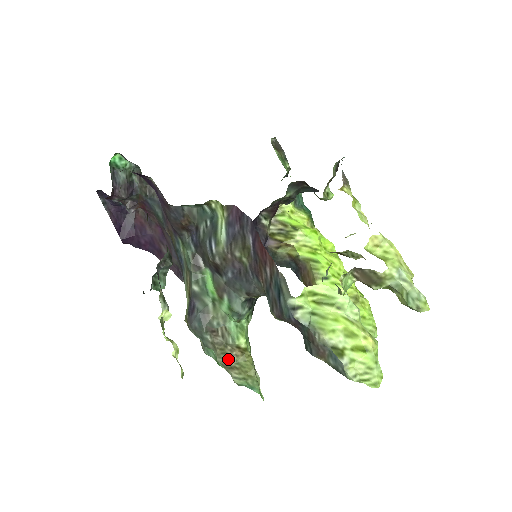
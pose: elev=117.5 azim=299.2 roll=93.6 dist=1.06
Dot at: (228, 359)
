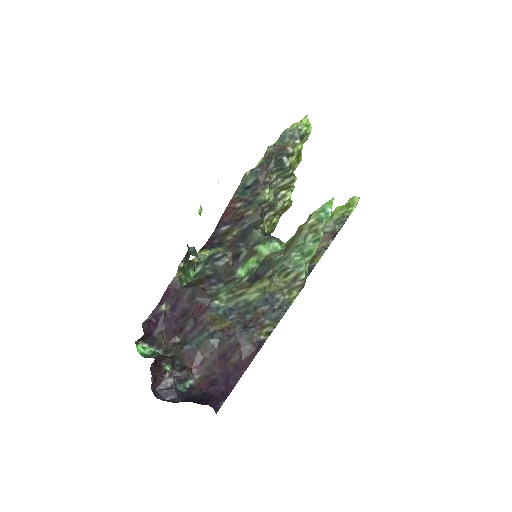
Dot at: (297, 234)
